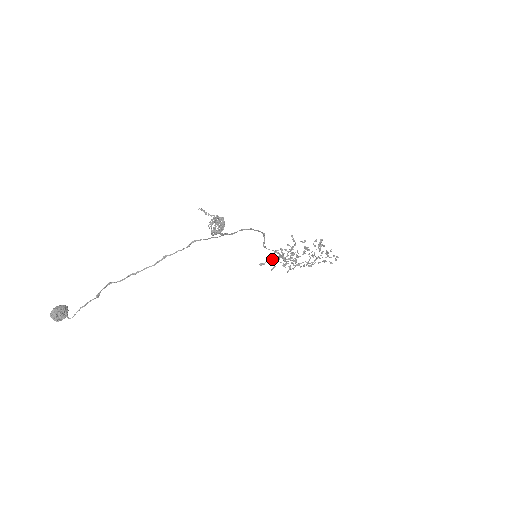
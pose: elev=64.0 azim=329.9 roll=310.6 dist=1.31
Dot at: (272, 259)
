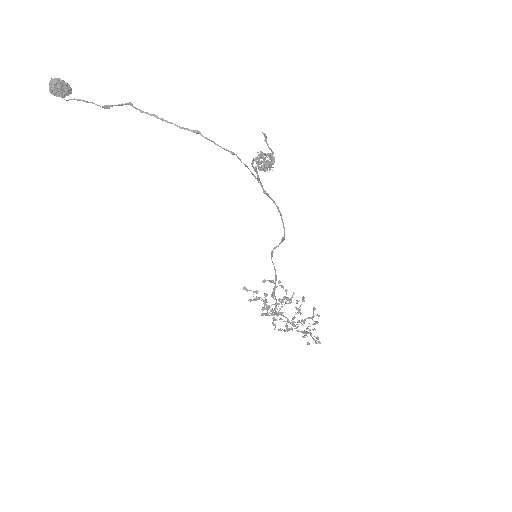
Dot at: occluded
